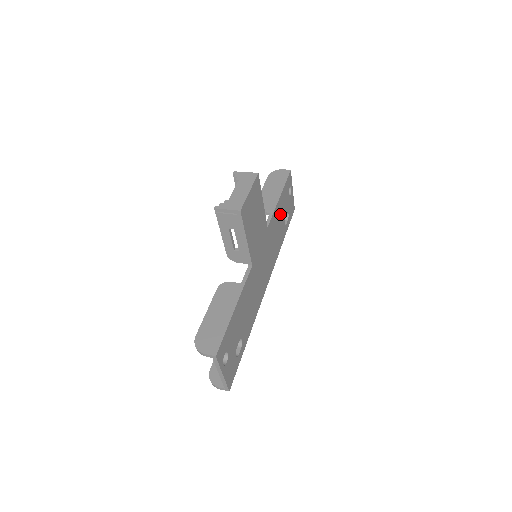
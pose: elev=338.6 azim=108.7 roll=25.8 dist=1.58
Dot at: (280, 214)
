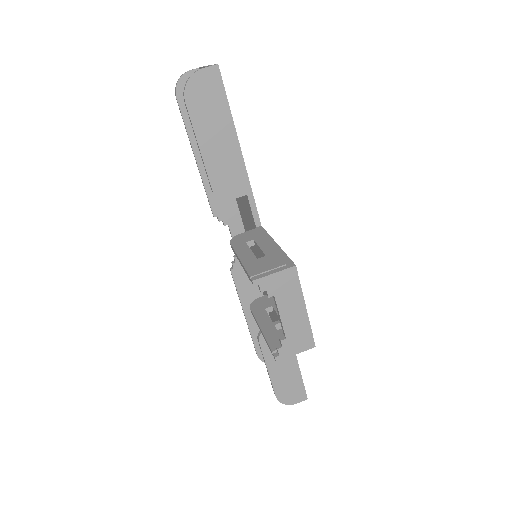
Dot at: occluded
